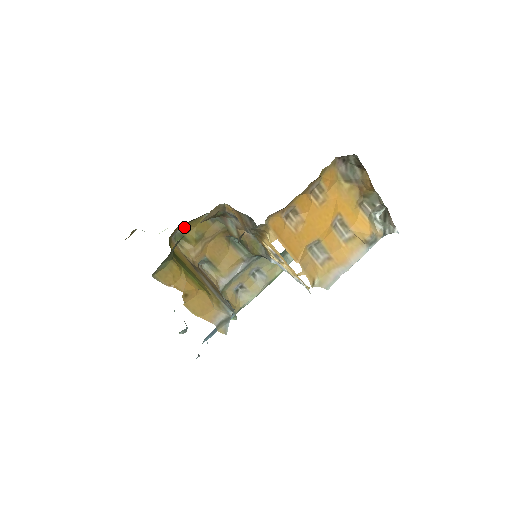
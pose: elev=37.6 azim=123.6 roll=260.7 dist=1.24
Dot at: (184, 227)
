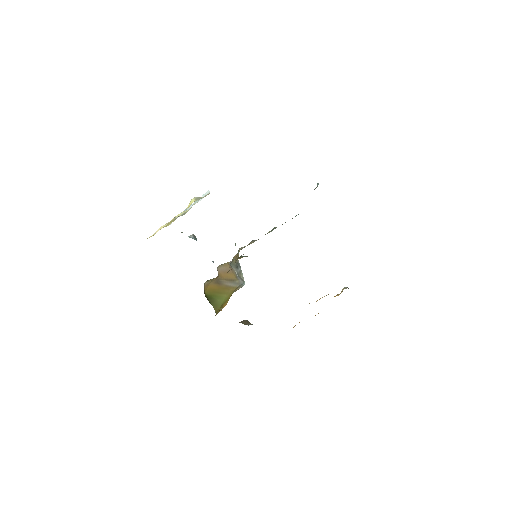
Dot at: occluded
